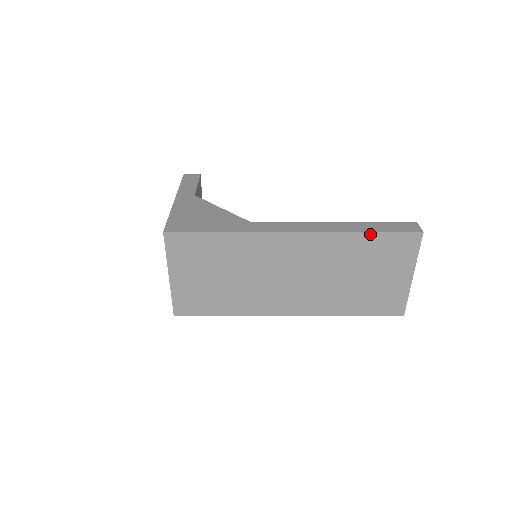
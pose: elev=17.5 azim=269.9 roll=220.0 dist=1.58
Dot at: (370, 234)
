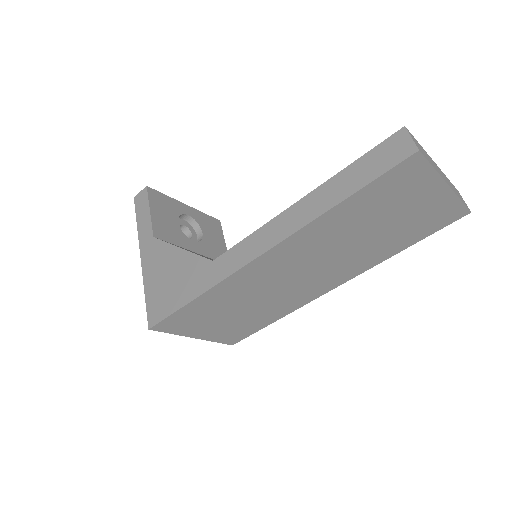
Dot at: (347, 200)
